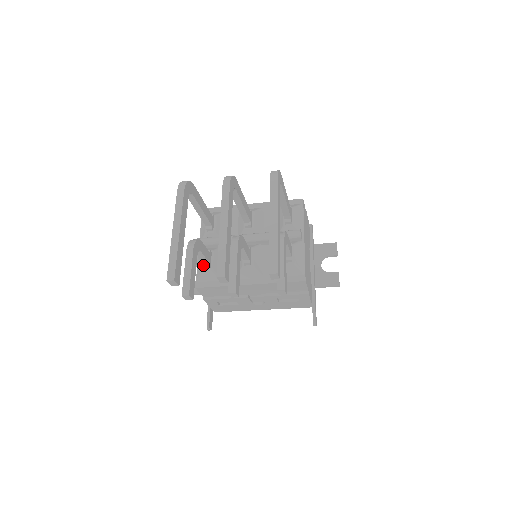
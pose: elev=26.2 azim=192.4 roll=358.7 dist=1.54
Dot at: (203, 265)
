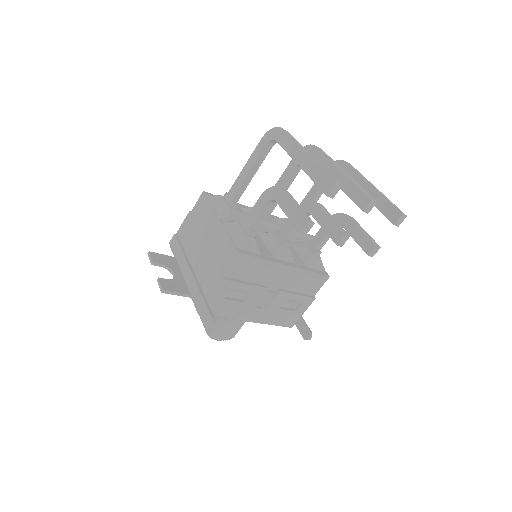
Dot at: (250, 229)
